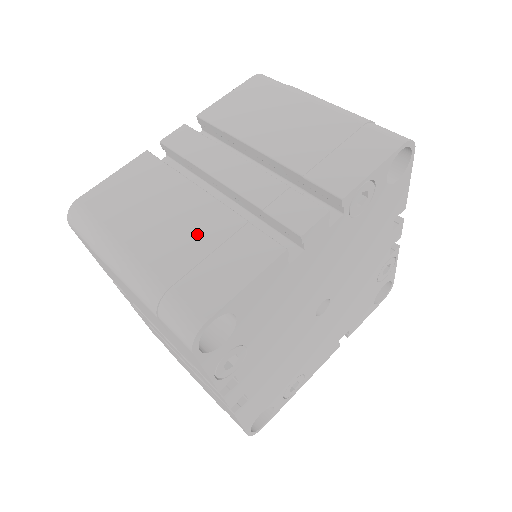
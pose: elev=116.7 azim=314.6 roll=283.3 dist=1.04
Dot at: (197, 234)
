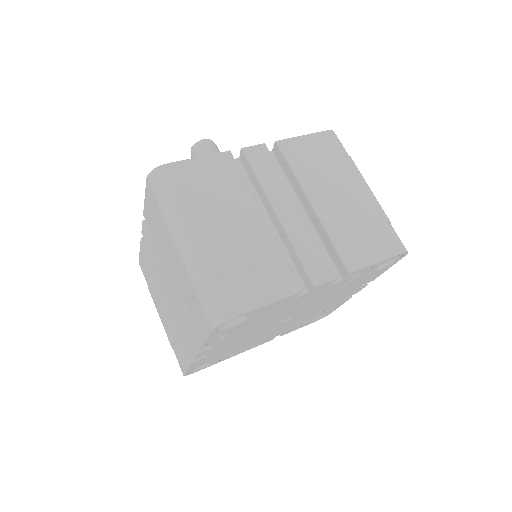
Dot at: (247, 247)
